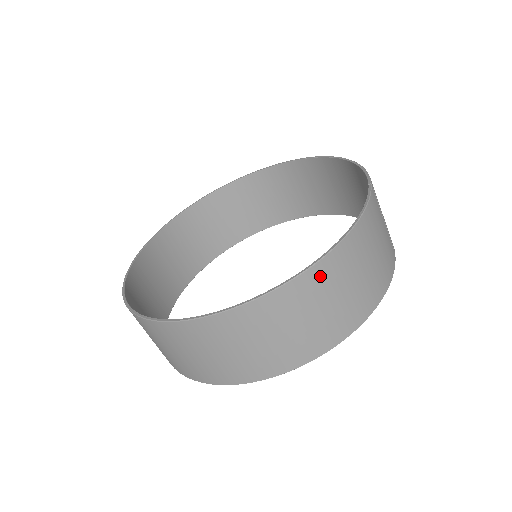
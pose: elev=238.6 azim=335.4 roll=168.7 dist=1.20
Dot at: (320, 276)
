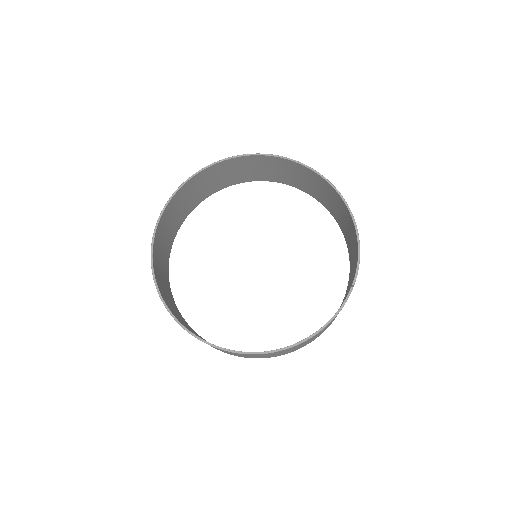
Dot at: occluded
